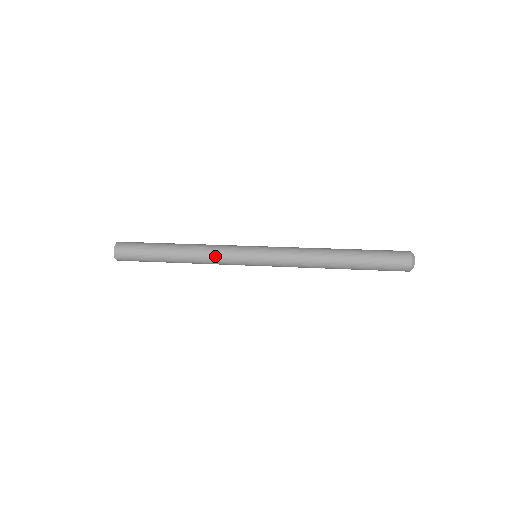
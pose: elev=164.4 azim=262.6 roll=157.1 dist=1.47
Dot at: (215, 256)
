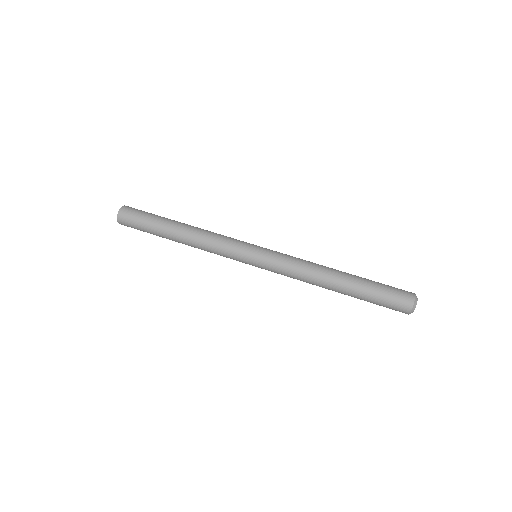
Dot at: (214, 250)
